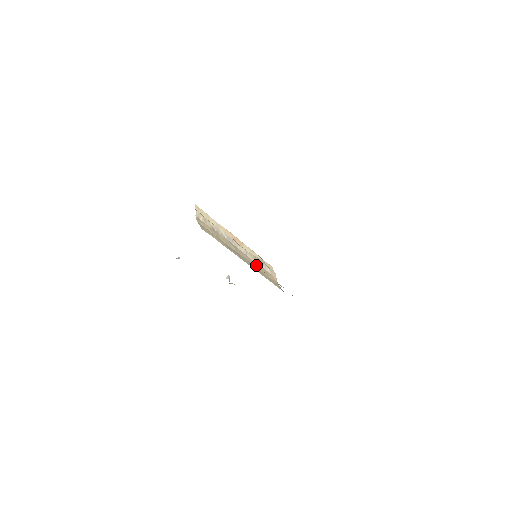
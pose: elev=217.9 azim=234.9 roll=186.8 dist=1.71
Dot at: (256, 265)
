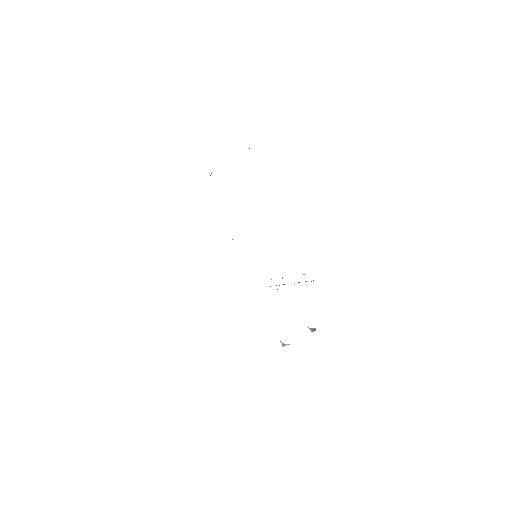
Dot at: occluded
